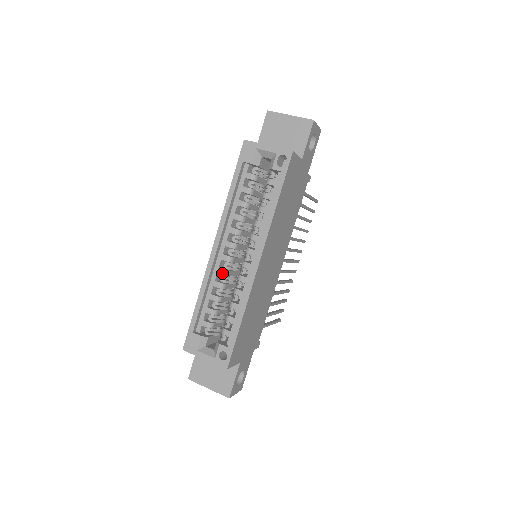
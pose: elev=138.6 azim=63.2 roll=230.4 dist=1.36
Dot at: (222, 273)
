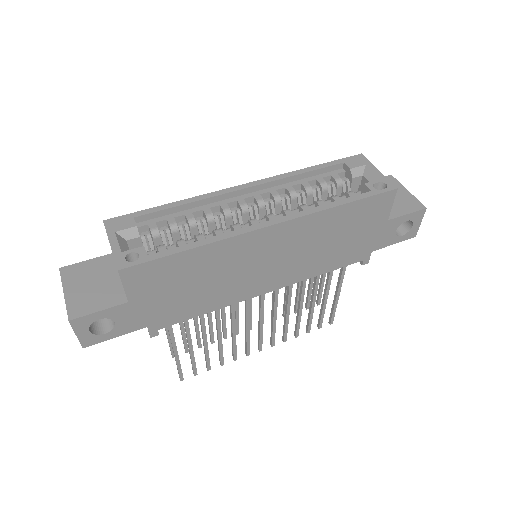
Dot at: (224, 209)
